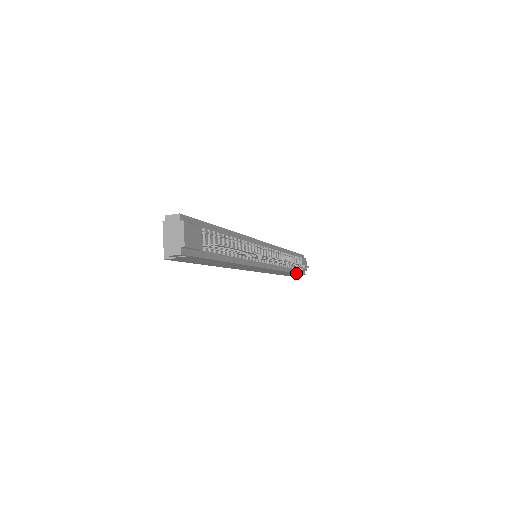
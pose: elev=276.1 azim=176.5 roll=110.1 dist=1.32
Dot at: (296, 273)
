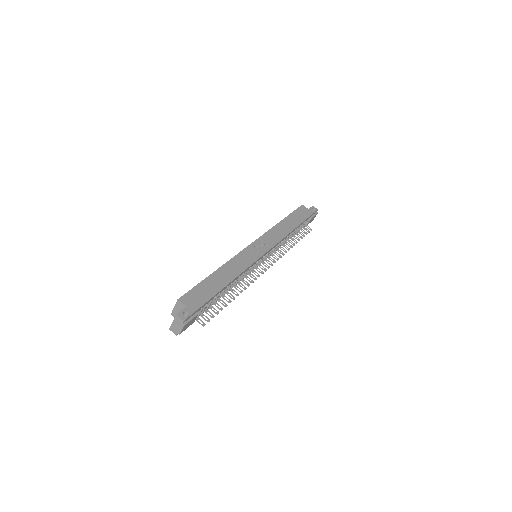
Dot at: (297, 232)
